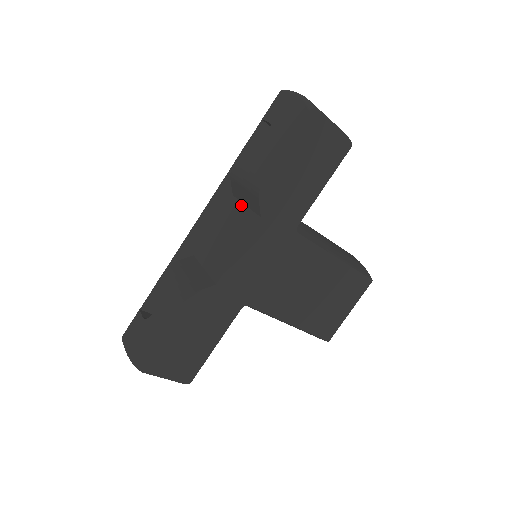
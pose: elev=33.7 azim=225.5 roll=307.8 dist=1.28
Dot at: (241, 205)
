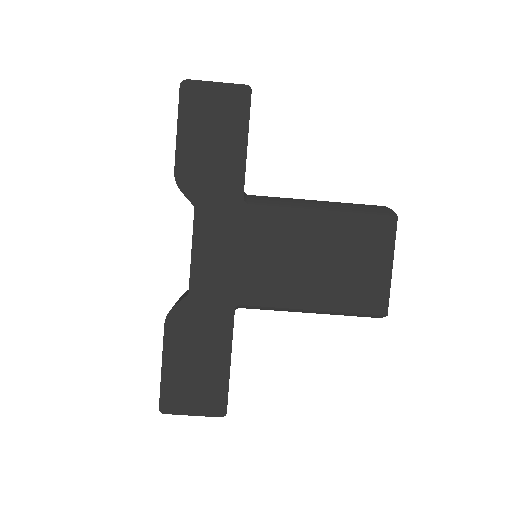
Dot at: occluded
